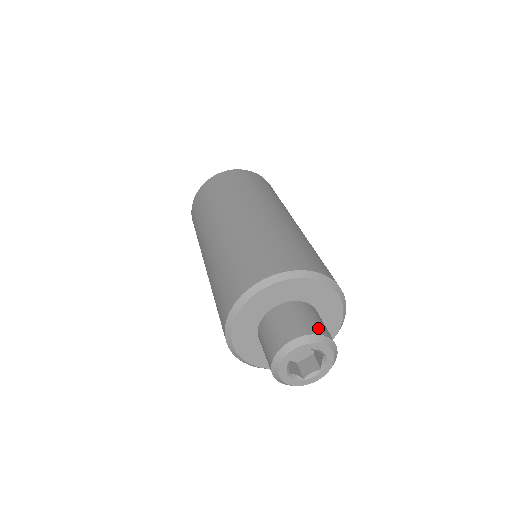
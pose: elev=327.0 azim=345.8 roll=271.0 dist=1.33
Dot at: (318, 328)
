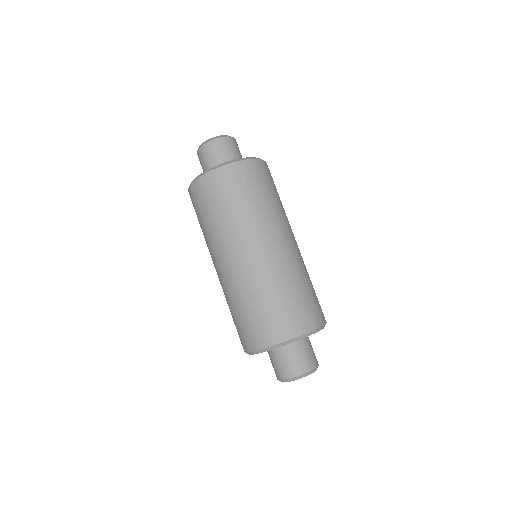
Dot at: (286, 373)
